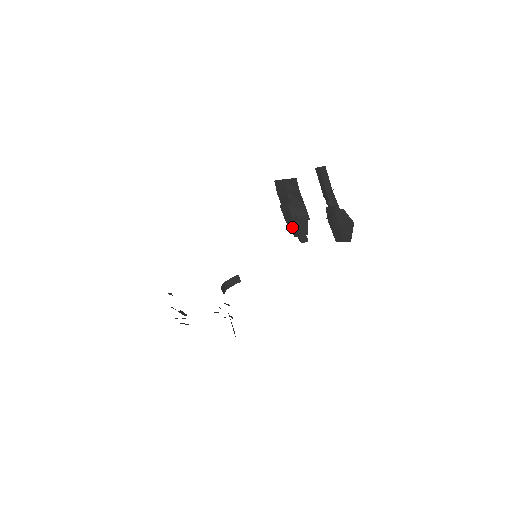
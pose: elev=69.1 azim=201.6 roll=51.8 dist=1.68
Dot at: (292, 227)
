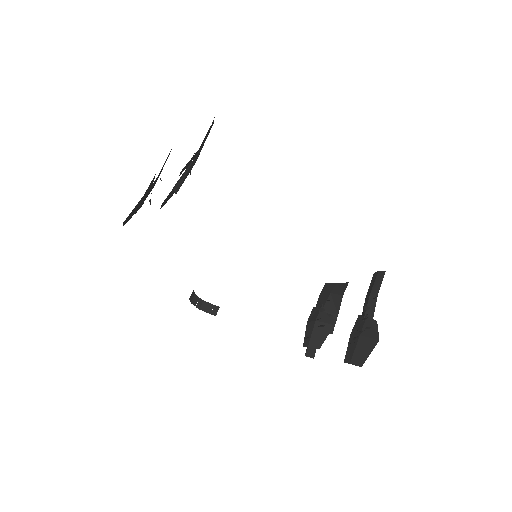
Dot at: (309, 329)
